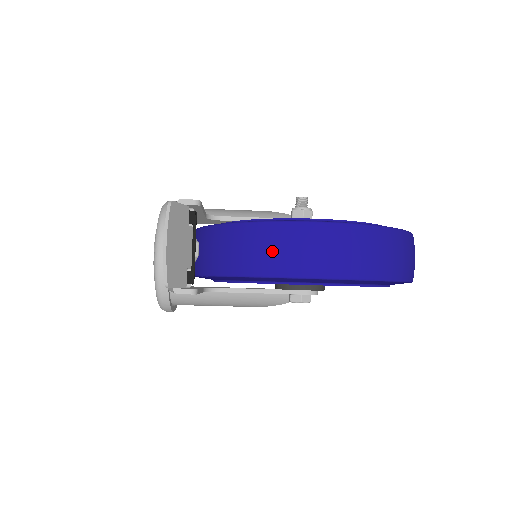
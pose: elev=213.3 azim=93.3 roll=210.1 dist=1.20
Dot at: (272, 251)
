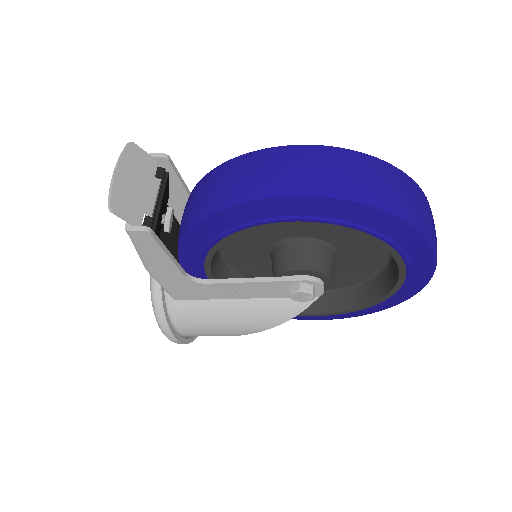
Dot at: (229, 181)
